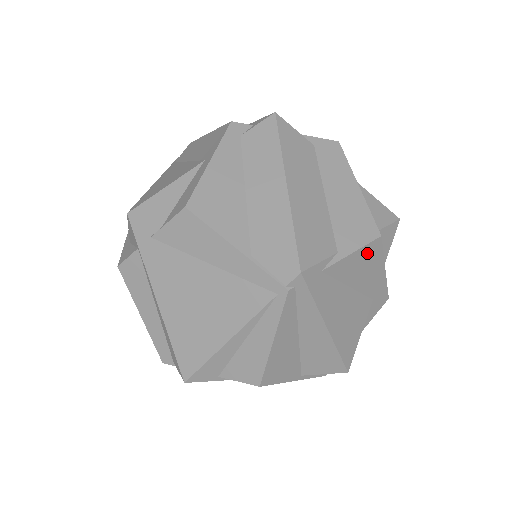
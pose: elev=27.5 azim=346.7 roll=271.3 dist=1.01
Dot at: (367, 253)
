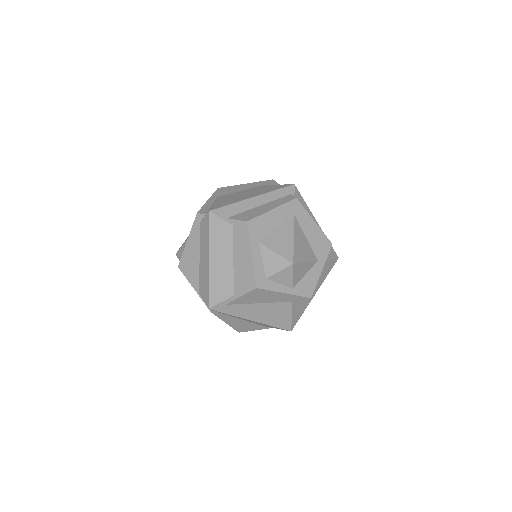
Dot at: (254, 294)
